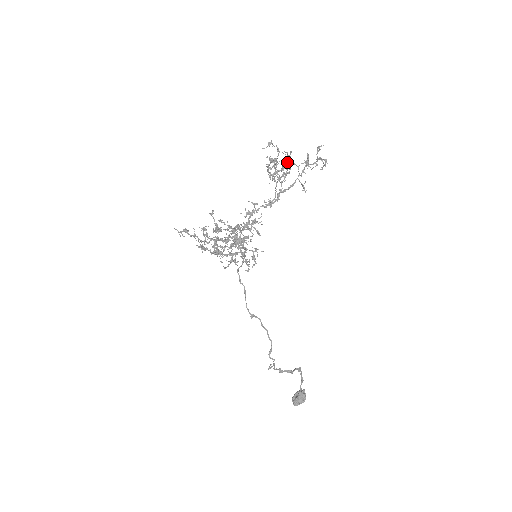
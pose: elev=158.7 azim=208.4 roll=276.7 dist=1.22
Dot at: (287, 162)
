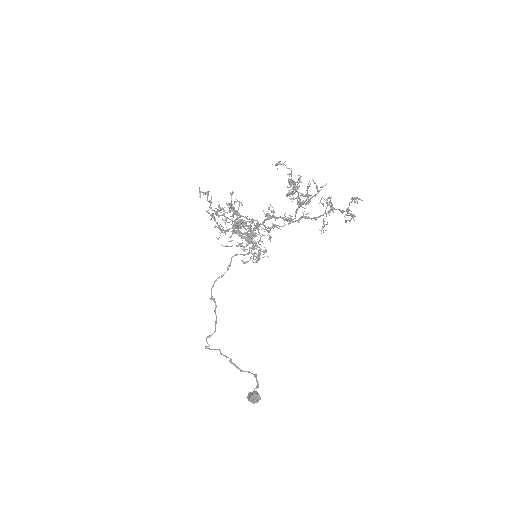
Dot at: occluded
